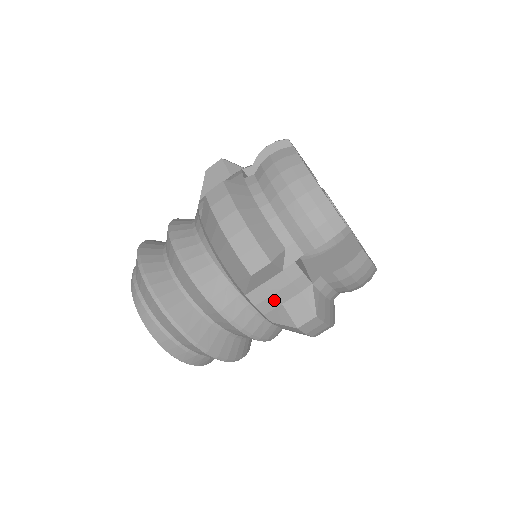
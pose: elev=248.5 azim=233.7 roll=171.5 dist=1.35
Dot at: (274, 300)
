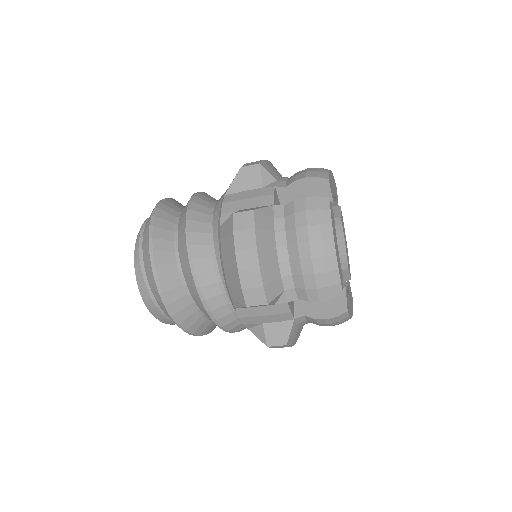
Dot at: (257, 319)
